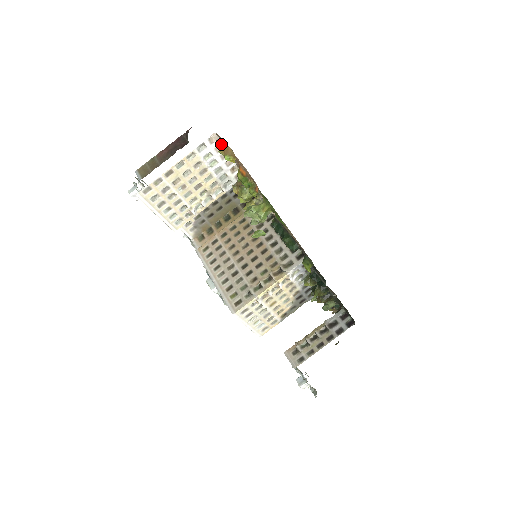
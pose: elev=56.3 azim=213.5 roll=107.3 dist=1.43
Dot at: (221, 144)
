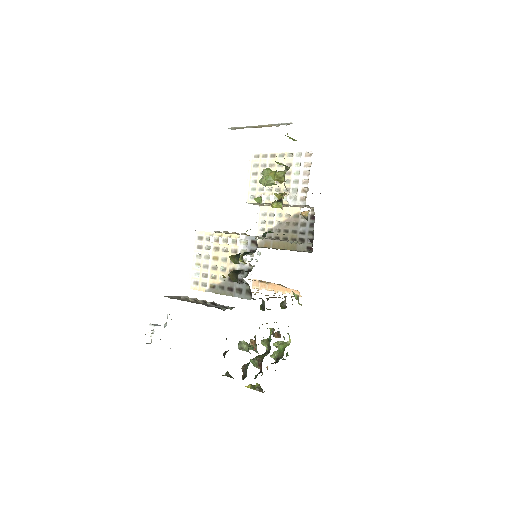
Dot at: occluded
